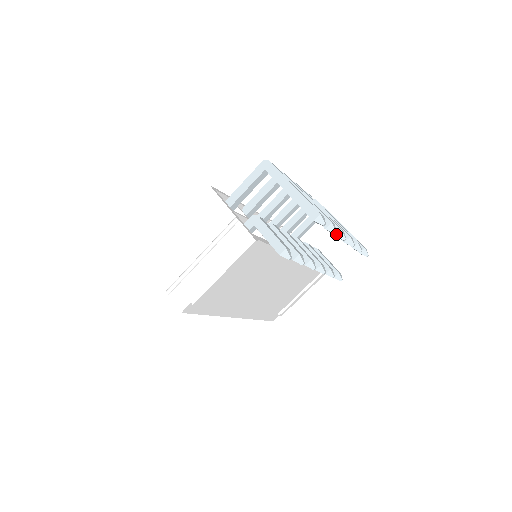
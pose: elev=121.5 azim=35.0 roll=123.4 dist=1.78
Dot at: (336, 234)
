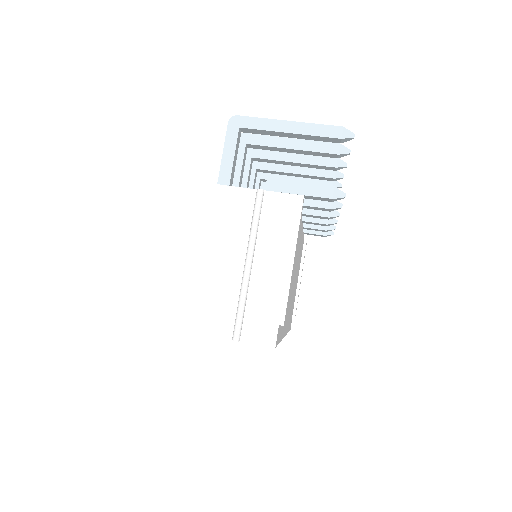
Dot at: (335, 165)
